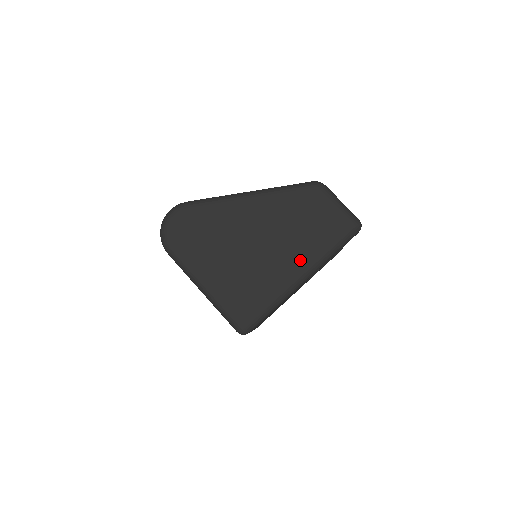
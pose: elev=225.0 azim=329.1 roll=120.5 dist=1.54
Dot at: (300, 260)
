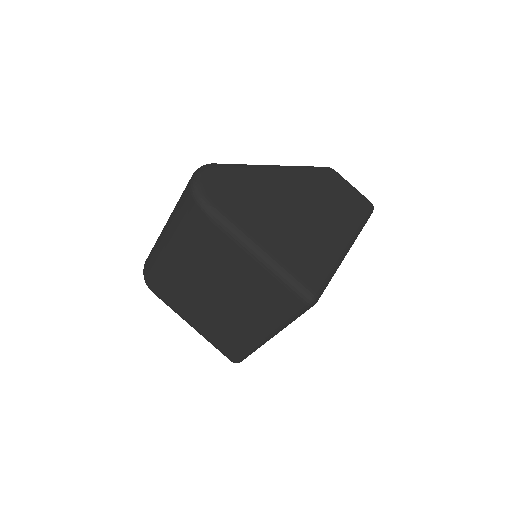
Dot at: (342, 229)
